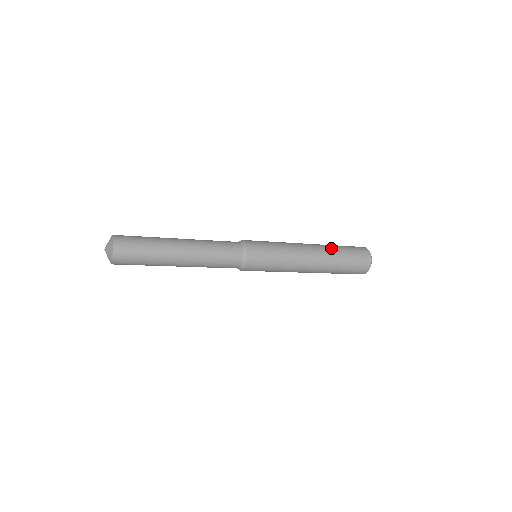
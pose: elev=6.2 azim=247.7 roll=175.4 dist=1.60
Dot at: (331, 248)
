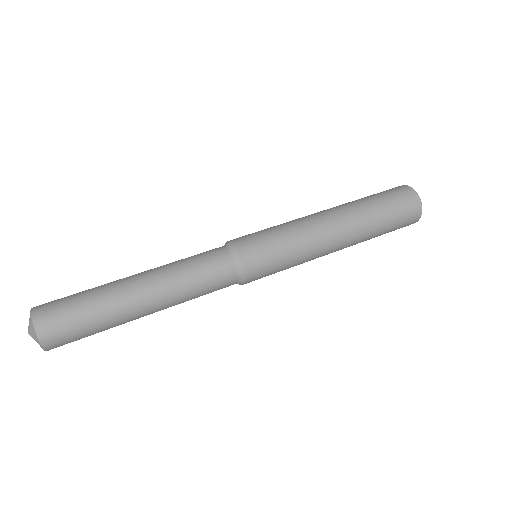
Dot at: (369, 231)
